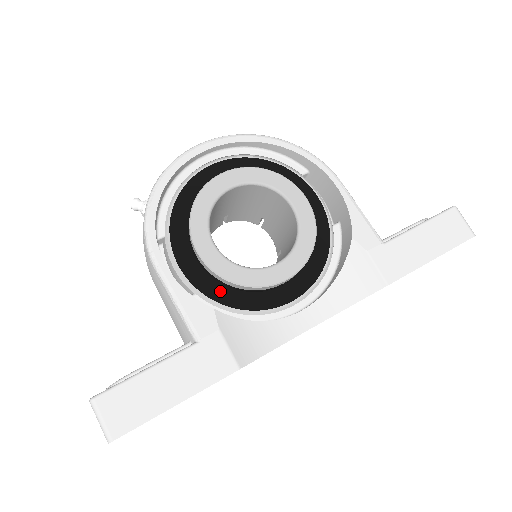
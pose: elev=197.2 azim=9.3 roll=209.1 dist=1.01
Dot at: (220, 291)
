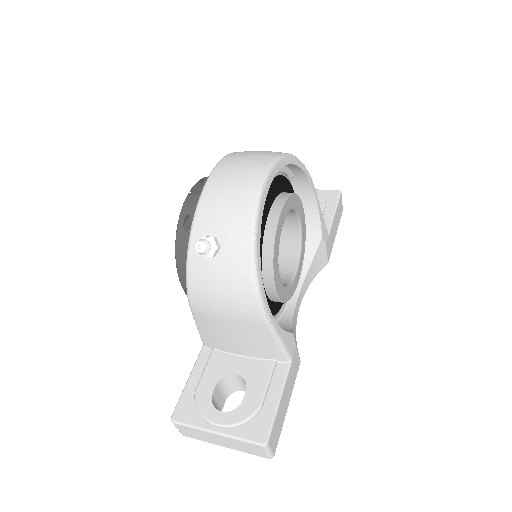
Dot at: (271, 308)
